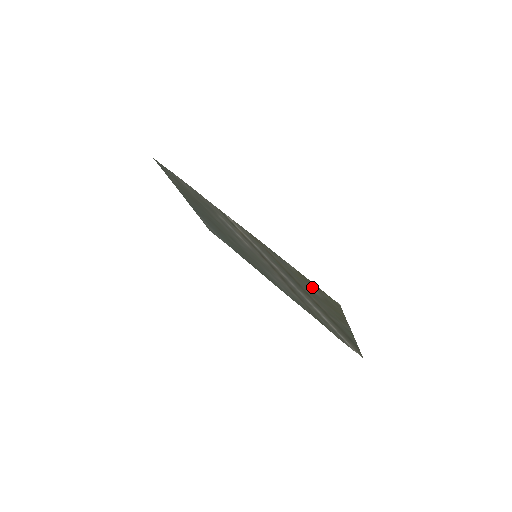
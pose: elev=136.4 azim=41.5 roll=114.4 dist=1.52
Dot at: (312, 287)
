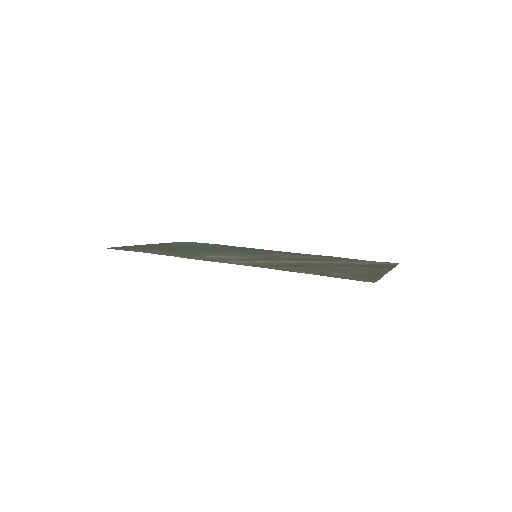
Dot at: (336, 275)
